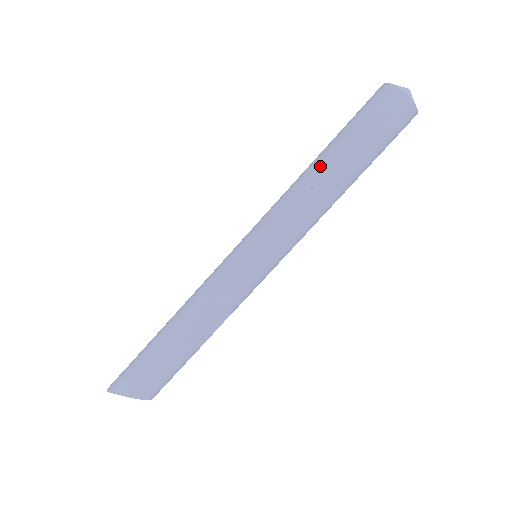
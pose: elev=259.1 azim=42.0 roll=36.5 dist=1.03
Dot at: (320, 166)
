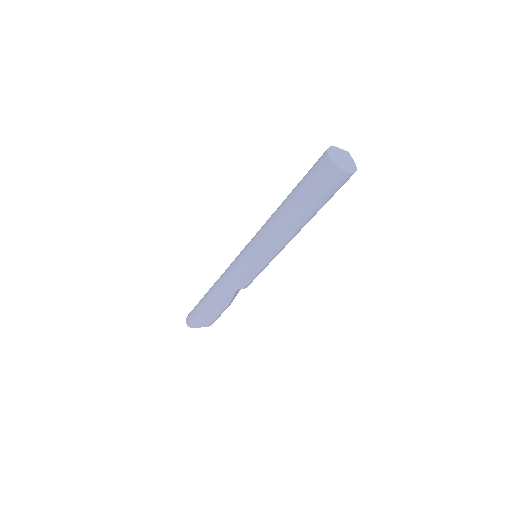
Dot at: (292, 220)
